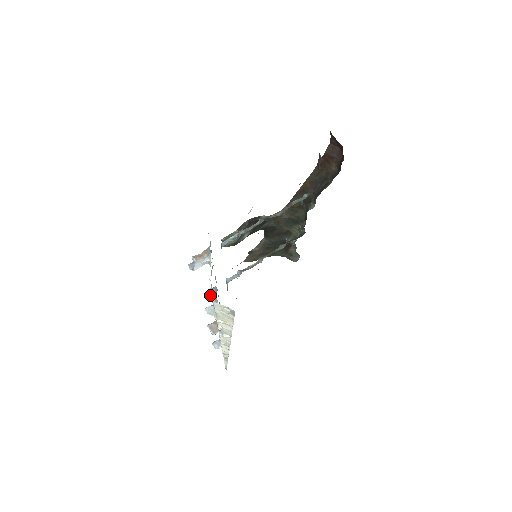
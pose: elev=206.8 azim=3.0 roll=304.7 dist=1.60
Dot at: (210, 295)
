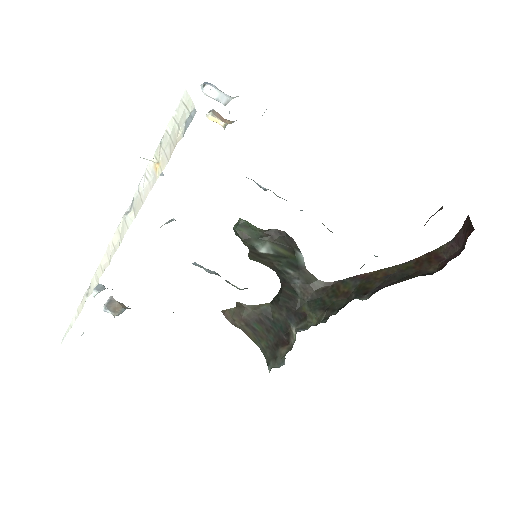
Dot at: occluded
